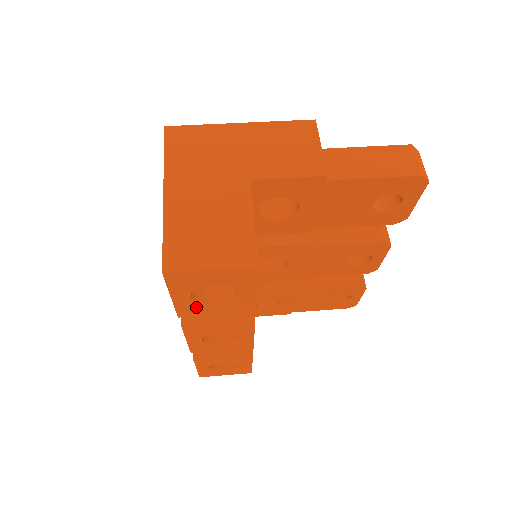
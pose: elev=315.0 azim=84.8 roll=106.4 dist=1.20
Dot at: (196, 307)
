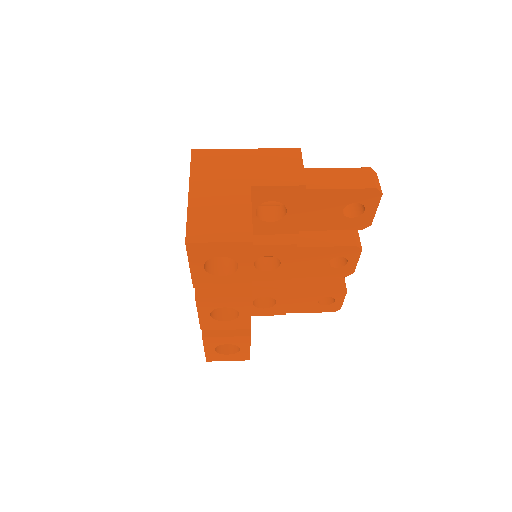
Dot at: (207, 278)
